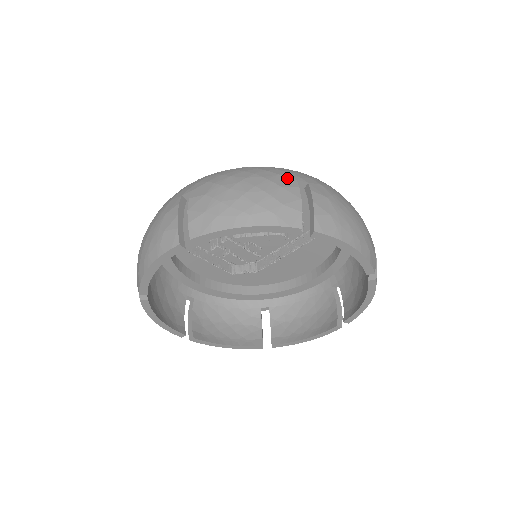
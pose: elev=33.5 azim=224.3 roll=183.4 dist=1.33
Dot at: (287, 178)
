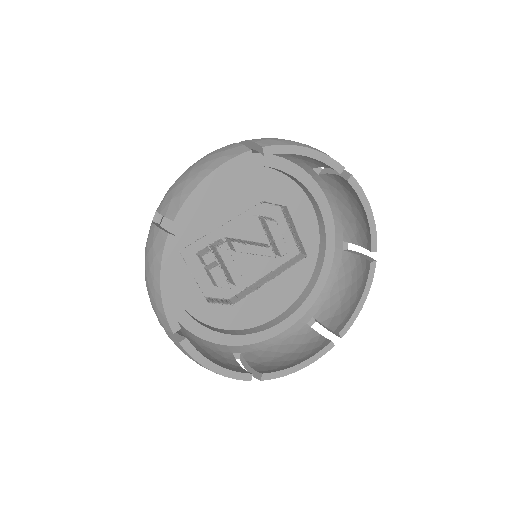
Dot at: occluded
